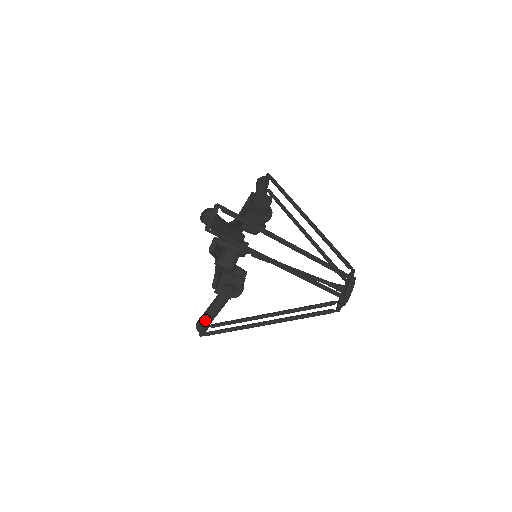
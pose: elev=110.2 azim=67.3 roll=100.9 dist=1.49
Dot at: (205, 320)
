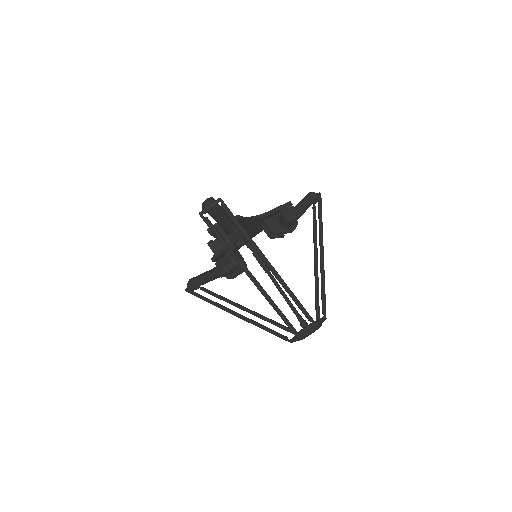
Dot at: (196, 281)
